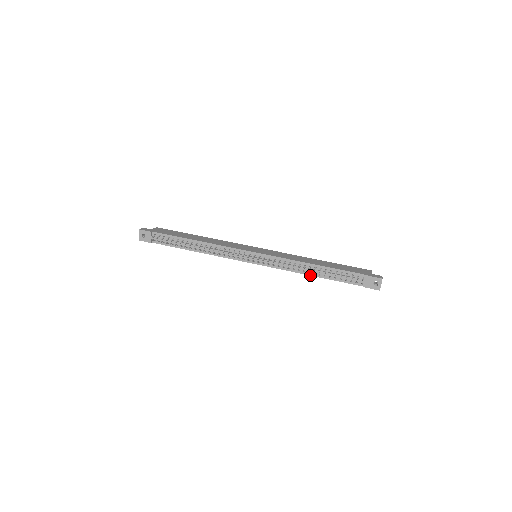
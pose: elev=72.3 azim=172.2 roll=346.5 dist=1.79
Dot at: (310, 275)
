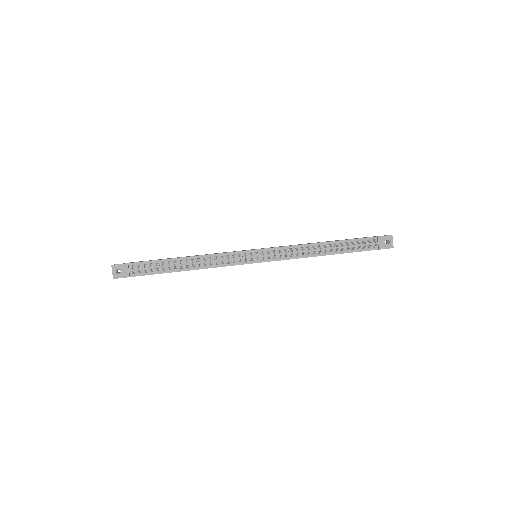
Dot at: (321, 255)
